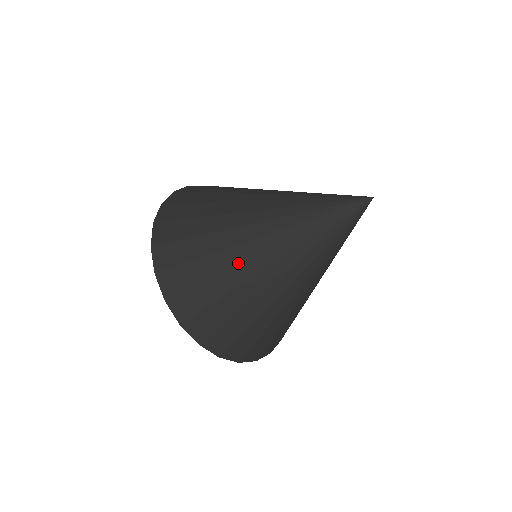
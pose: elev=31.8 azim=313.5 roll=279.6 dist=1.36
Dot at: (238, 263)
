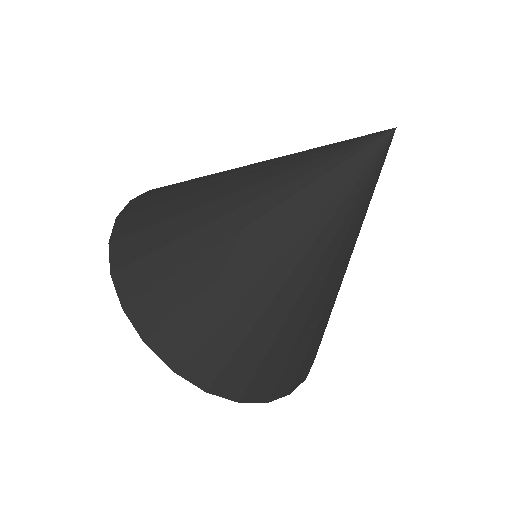
Dot at: (217, 244)
